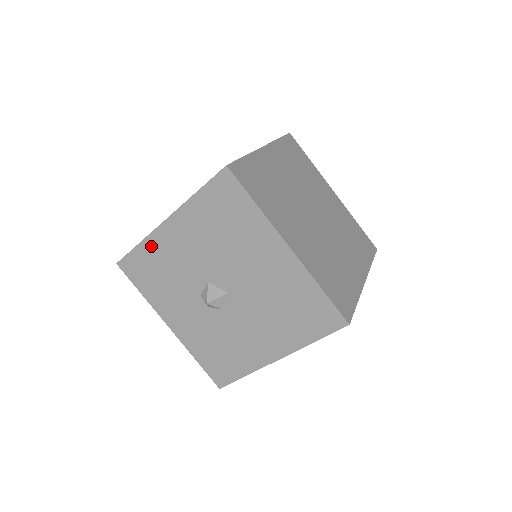
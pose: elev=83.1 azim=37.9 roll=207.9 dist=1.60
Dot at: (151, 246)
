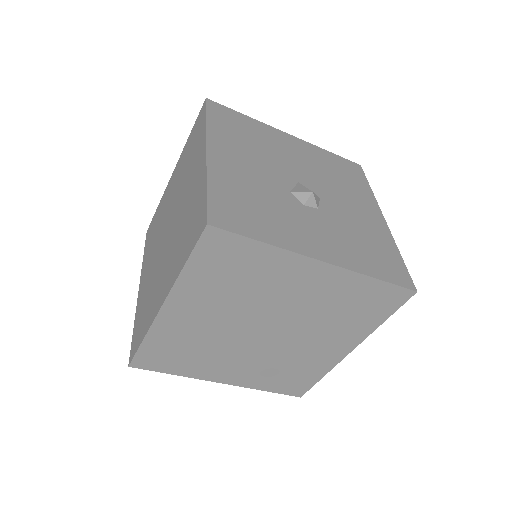
Dot at: occluded
